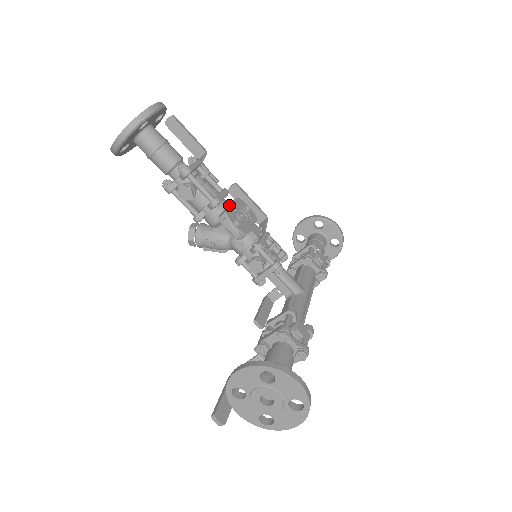
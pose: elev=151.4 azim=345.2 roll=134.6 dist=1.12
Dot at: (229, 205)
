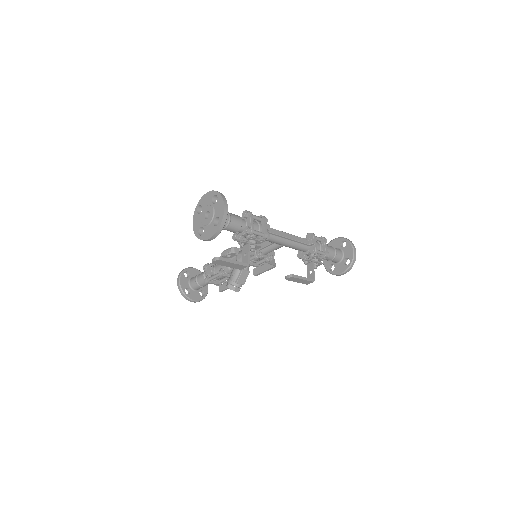
Dot at: occluded
